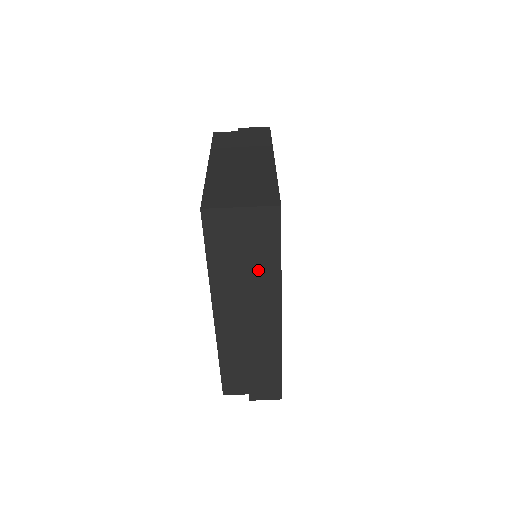
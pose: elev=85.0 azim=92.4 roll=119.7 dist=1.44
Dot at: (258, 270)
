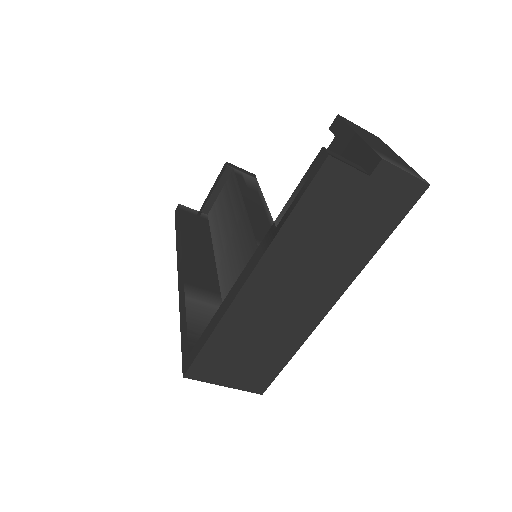
Dot at: occluded
